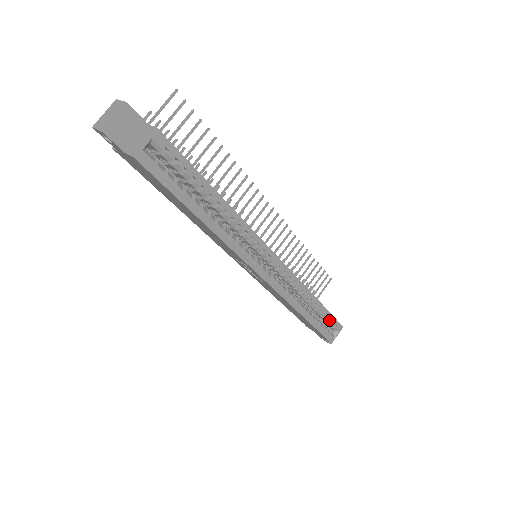
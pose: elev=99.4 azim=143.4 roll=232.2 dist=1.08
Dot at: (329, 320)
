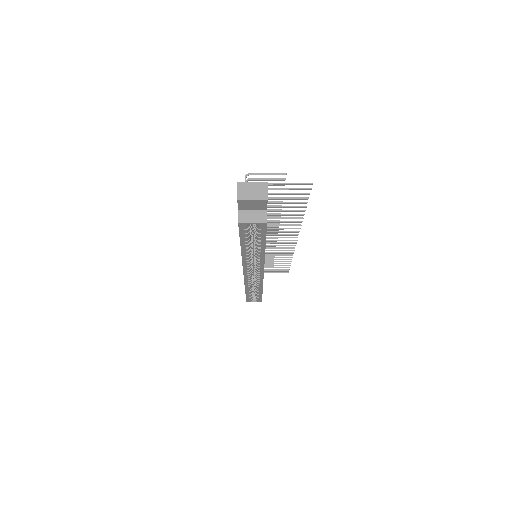
Dot at: (258, 297)
